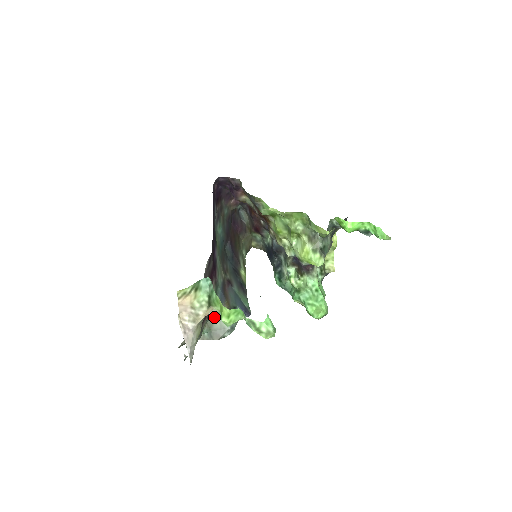
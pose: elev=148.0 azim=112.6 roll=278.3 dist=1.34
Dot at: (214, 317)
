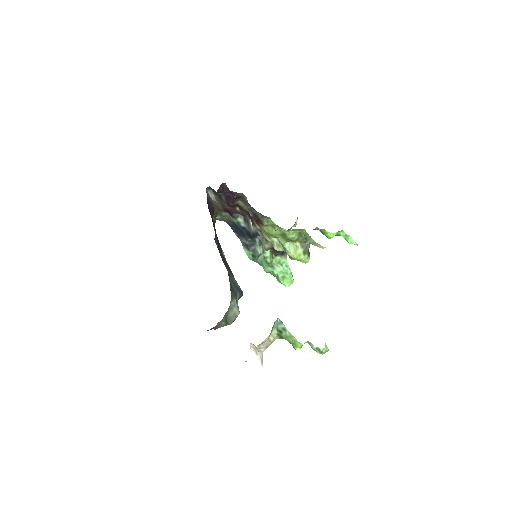
Dot at: (230, 310)
